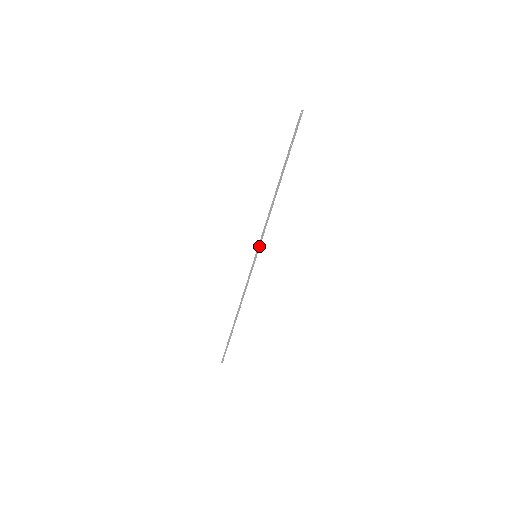
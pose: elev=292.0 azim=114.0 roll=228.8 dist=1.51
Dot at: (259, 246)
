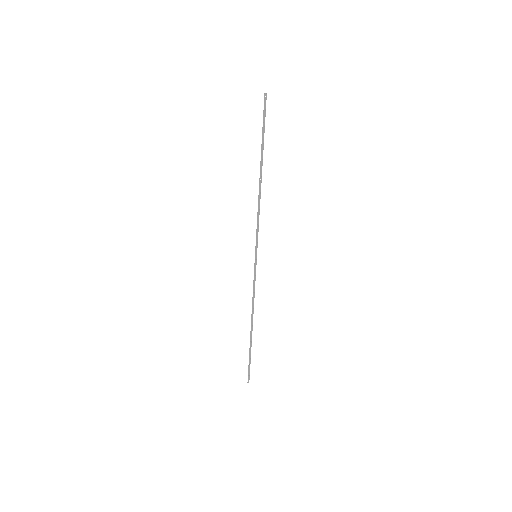
Dot at: (256, 244)
